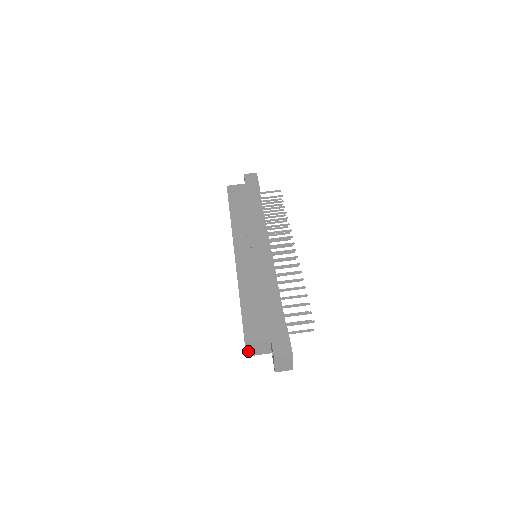
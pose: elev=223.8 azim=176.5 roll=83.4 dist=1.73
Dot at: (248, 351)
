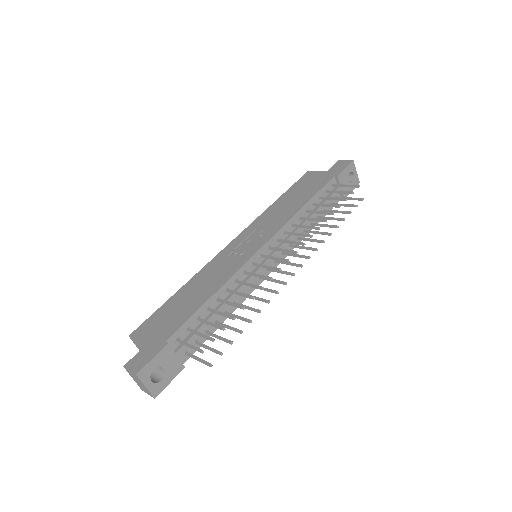
Dot at: occluded
